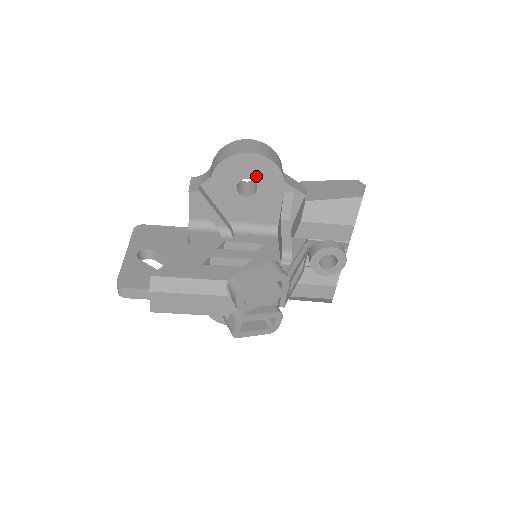
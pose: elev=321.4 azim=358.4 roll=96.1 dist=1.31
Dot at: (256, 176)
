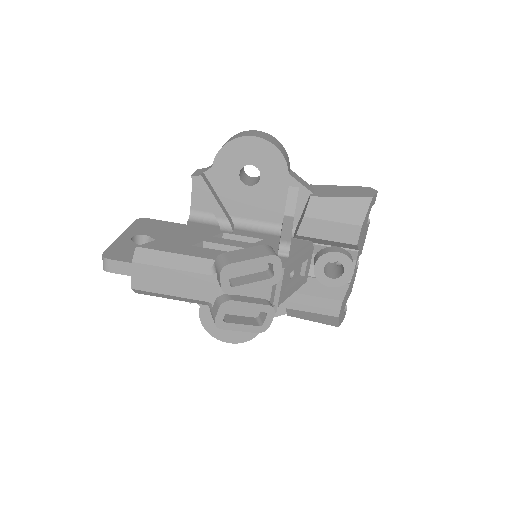
Dot at: (259, 163)
